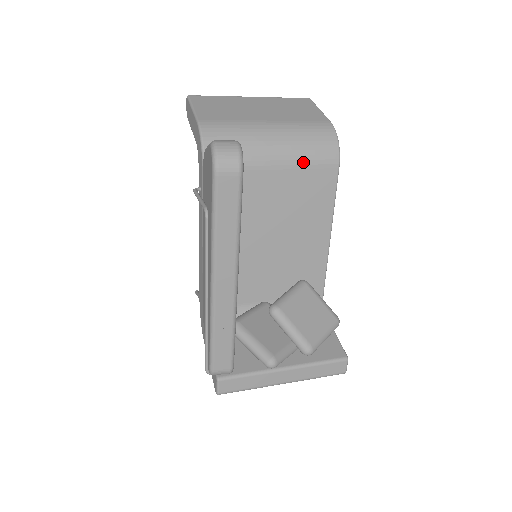
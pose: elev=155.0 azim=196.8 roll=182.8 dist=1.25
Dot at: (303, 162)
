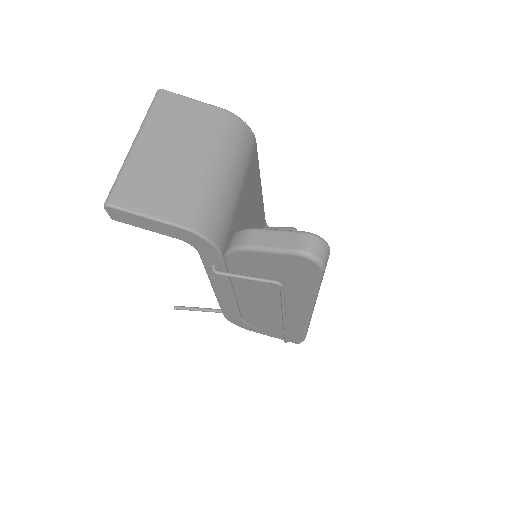
Dot at: (246, 167)
